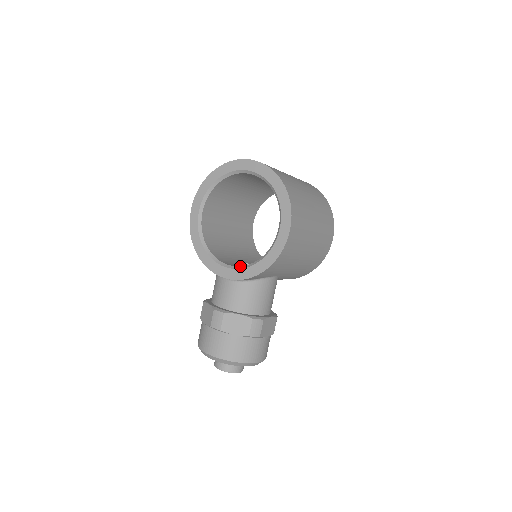
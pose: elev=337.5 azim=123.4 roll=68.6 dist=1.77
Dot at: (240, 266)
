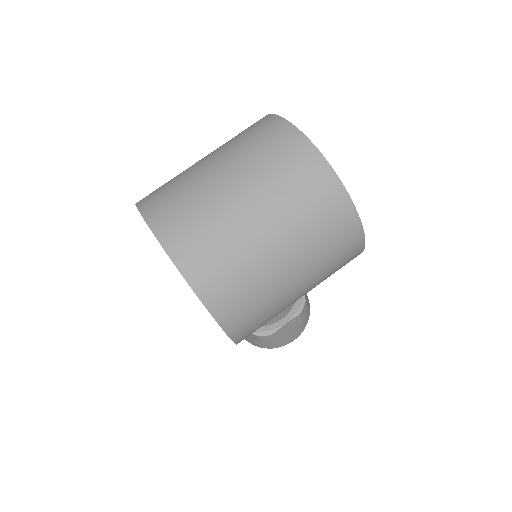
Dot at: occluded
